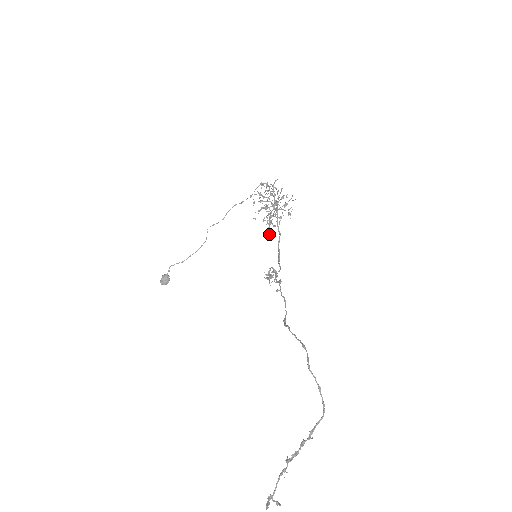
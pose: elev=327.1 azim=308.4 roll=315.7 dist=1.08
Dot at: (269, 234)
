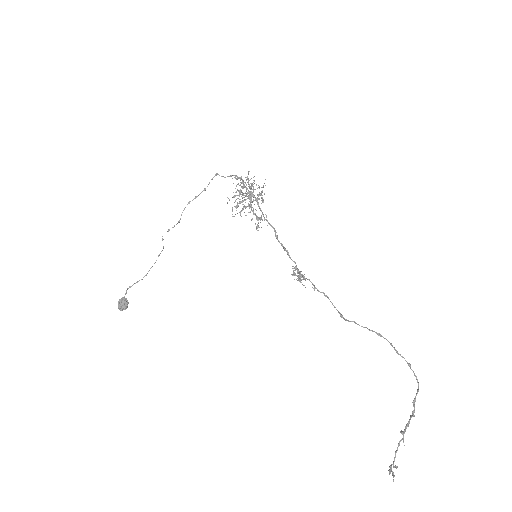
Dot at: (256, 229)
